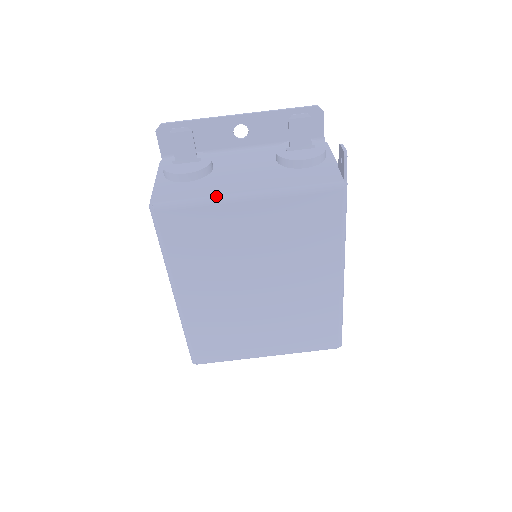
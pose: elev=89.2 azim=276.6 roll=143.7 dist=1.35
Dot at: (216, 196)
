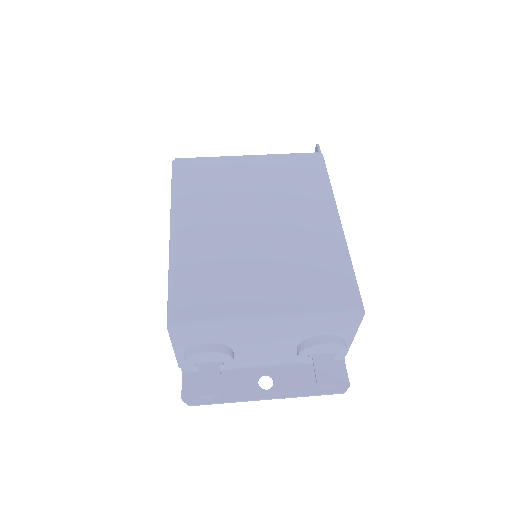
Dot at: (224, 157)
